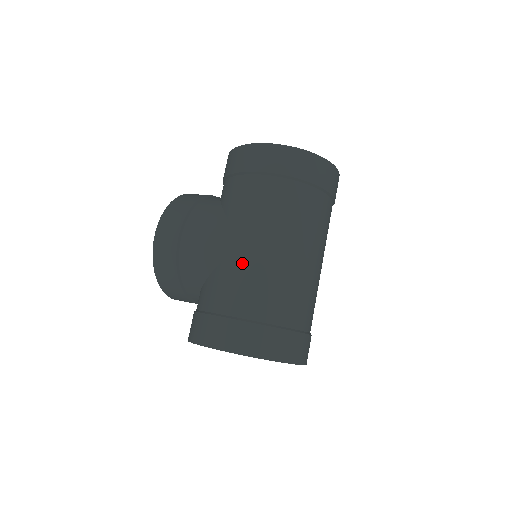
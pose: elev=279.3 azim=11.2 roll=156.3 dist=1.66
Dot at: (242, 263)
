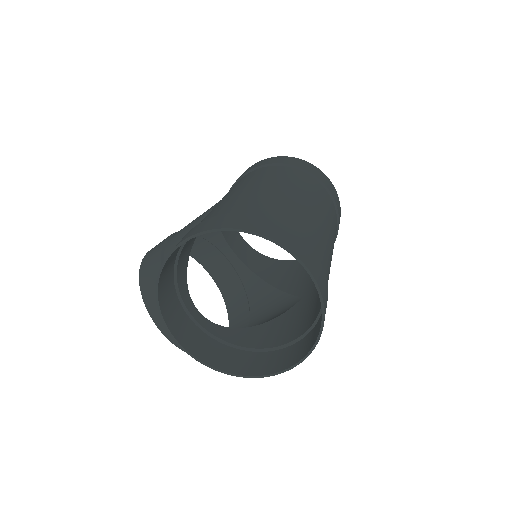
Dot at: (222, 202)
